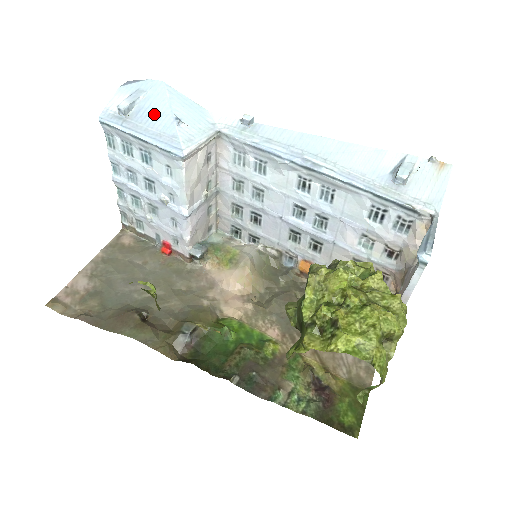
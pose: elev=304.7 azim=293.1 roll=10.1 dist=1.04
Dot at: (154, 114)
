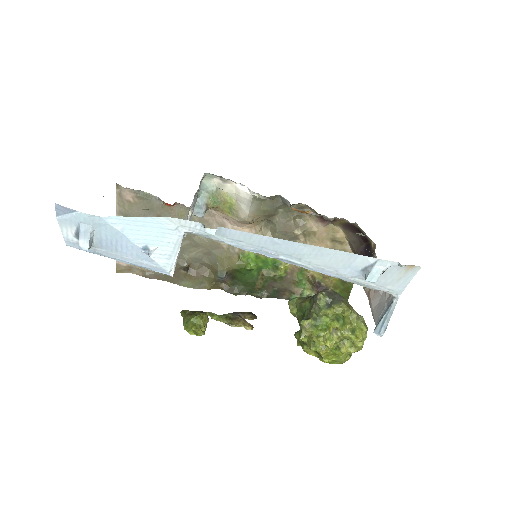
Dot at: (118, 245)
